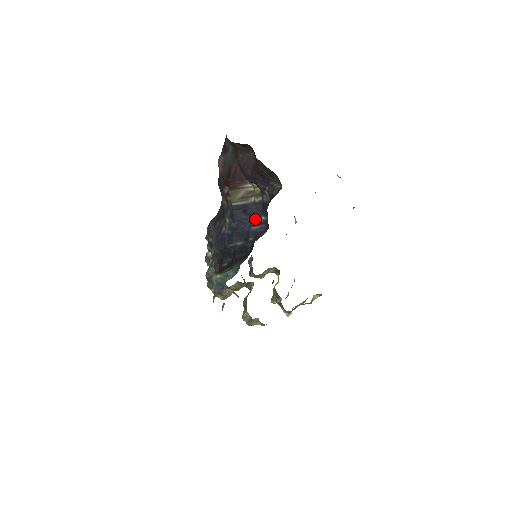
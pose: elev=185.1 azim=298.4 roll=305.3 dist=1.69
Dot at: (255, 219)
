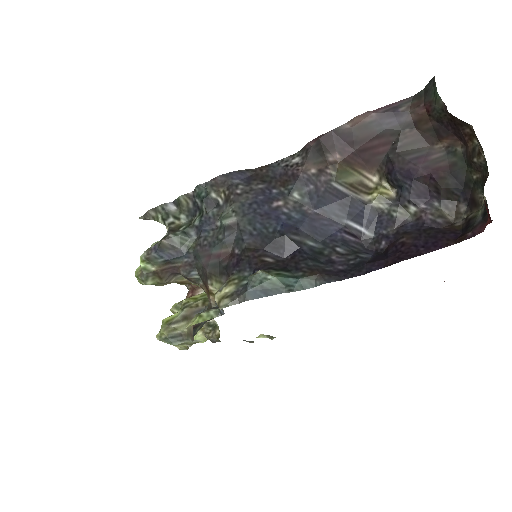
Dot at: (353, 225)
